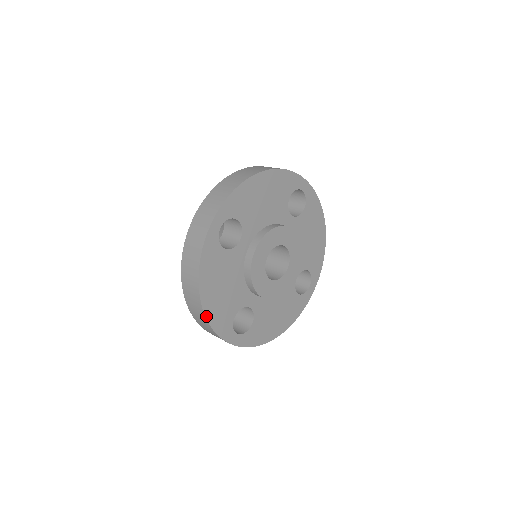
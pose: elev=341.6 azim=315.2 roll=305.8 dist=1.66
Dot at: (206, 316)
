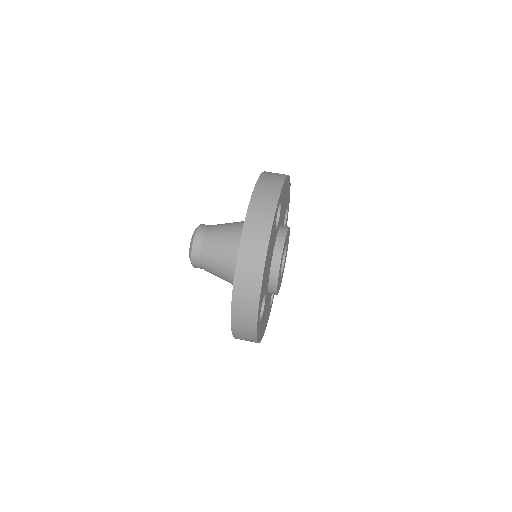
Dot at: (263, 334)
